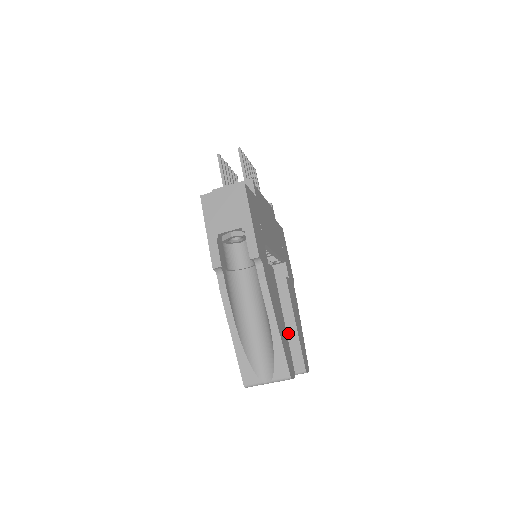
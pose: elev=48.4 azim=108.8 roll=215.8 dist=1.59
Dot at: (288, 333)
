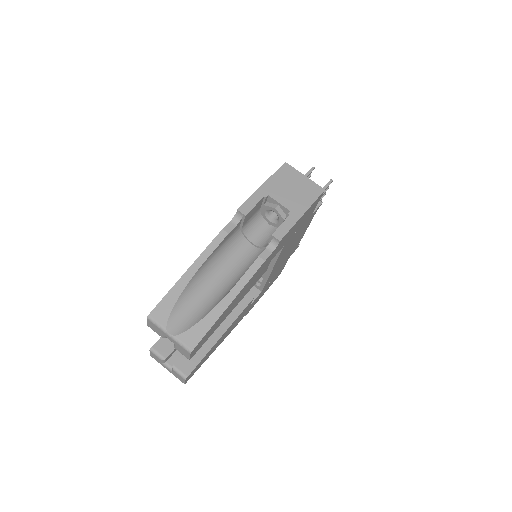
Dot at: occluded
